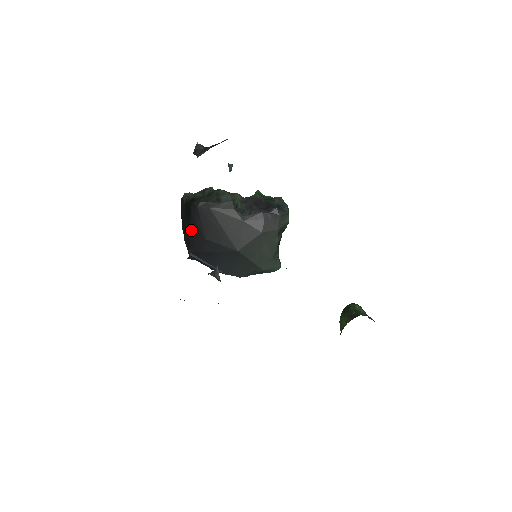
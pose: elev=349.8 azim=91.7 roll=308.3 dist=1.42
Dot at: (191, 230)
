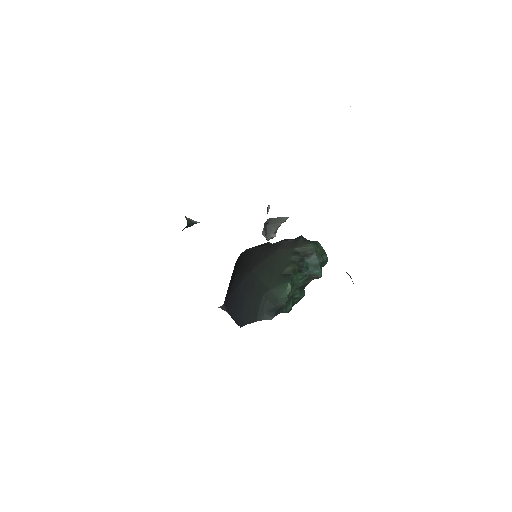
Dot at: (231, 277)
